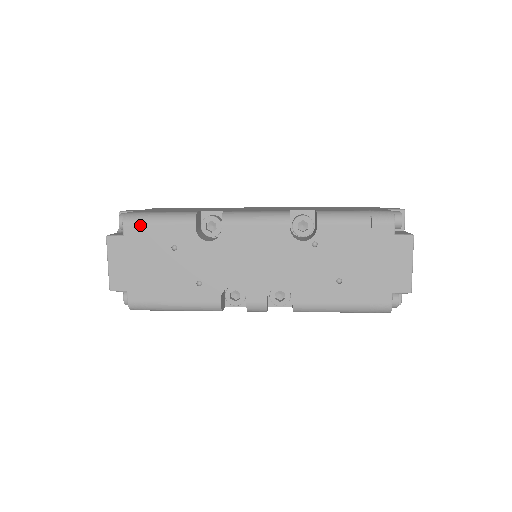
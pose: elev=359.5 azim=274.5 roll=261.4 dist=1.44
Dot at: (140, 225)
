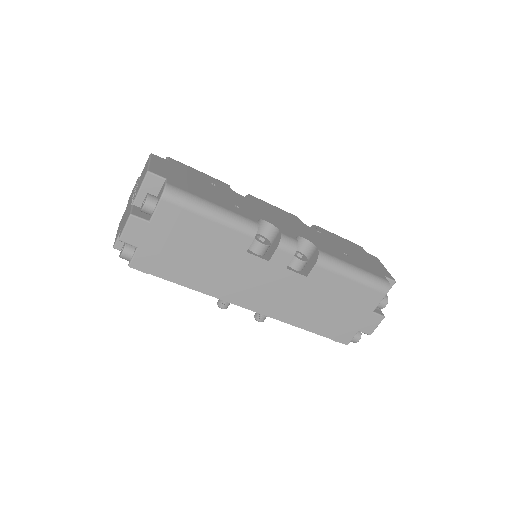
Dot at: (184, 164)
